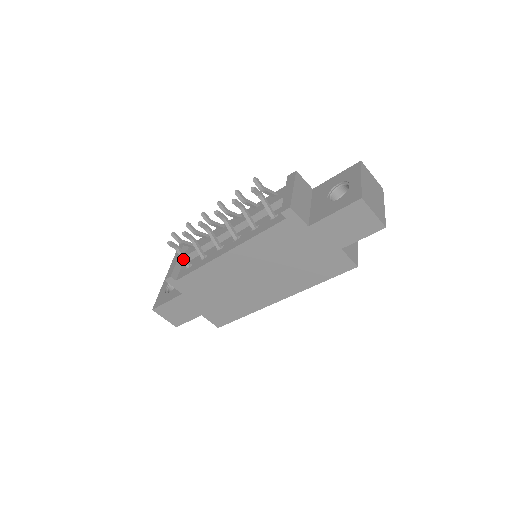
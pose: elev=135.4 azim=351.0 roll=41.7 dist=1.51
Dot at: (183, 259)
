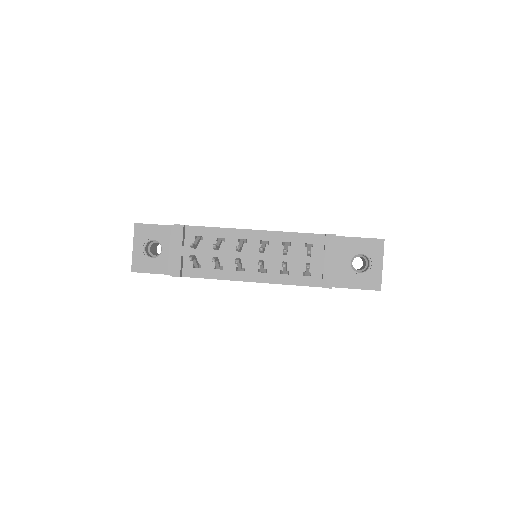
Dot at: (195, 264)
